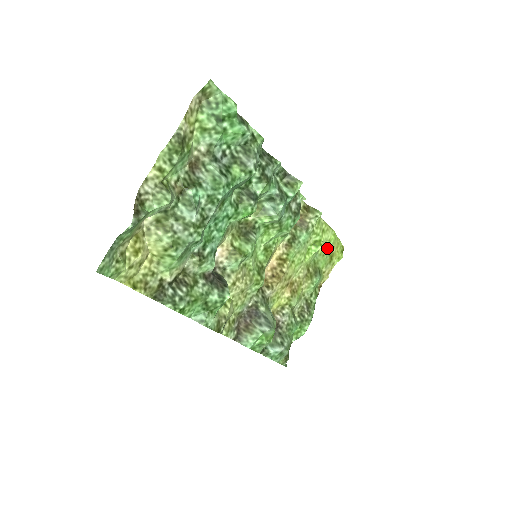
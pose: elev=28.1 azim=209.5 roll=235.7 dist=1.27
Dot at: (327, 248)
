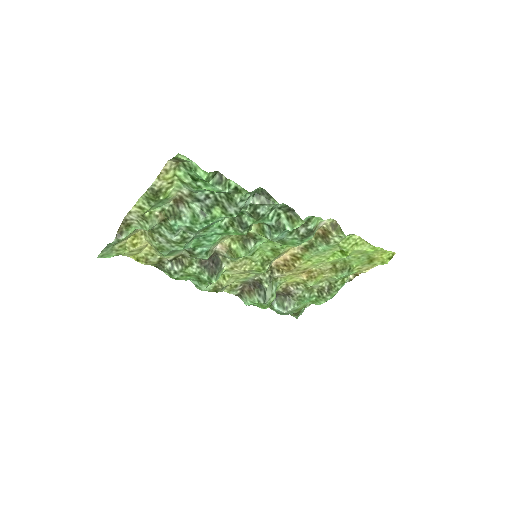
Dot at: (365, 254)
